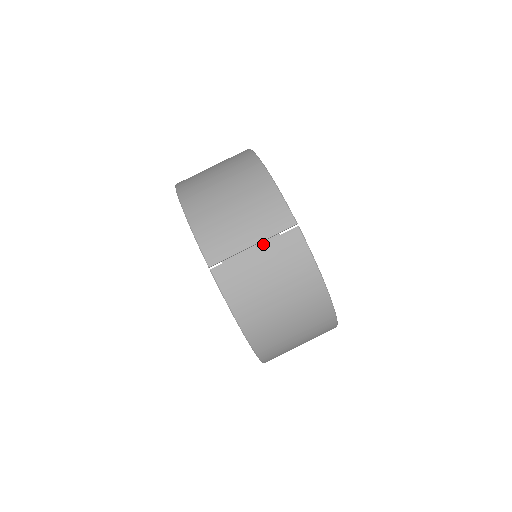
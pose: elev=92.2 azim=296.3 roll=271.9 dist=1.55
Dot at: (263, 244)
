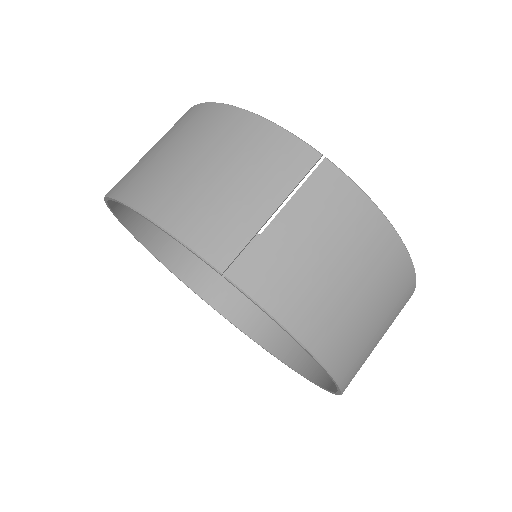
Dot at: (288, 204)
